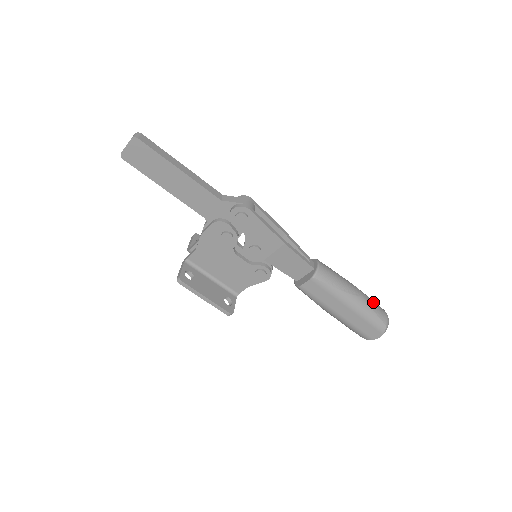
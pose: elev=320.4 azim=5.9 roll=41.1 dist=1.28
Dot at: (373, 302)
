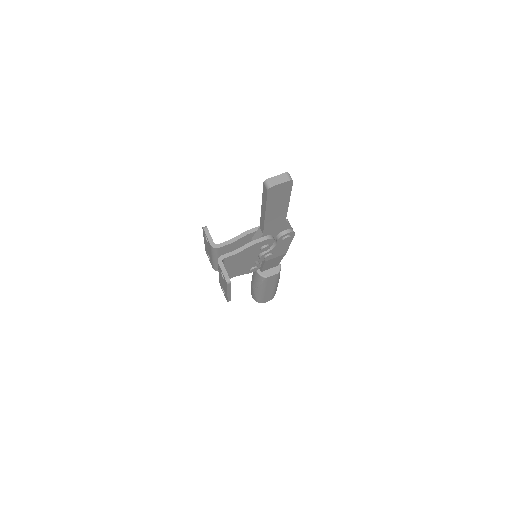
Dot at: occluded
